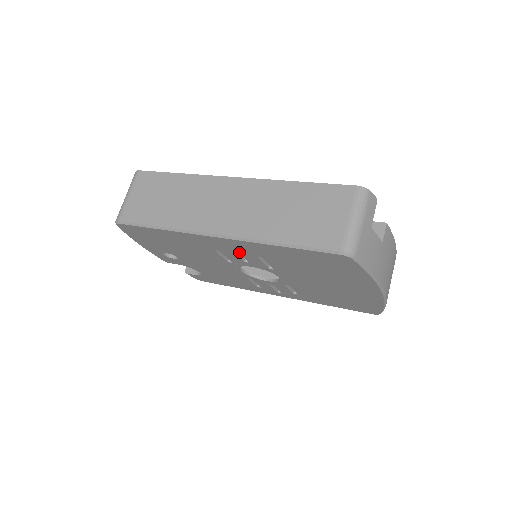
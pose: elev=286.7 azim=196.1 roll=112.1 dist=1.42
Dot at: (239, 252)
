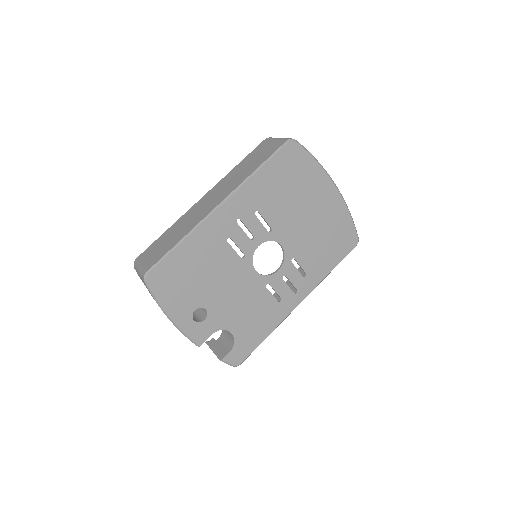
Dot at: (242, 220)
